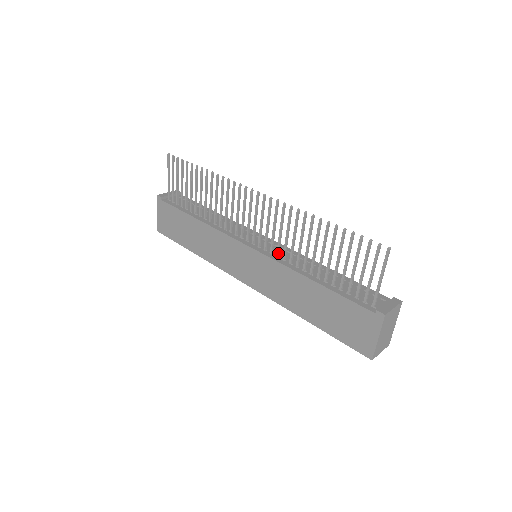
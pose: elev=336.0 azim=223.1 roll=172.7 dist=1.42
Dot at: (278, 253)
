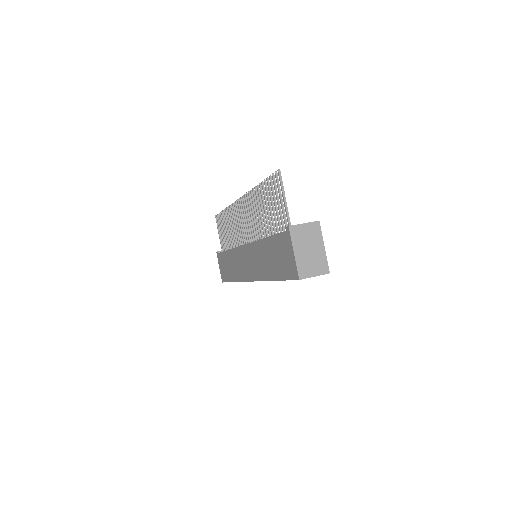
Dot at: (255, 237)
